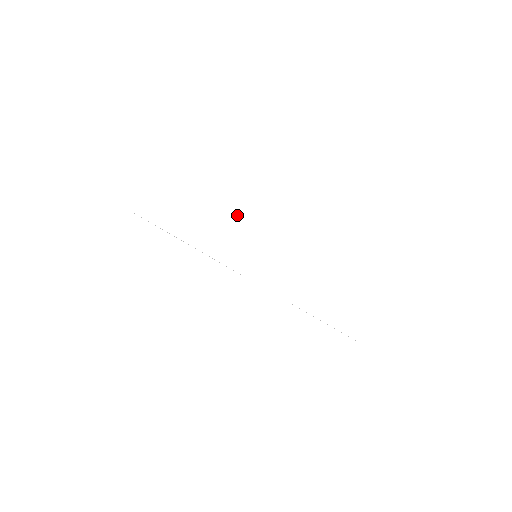
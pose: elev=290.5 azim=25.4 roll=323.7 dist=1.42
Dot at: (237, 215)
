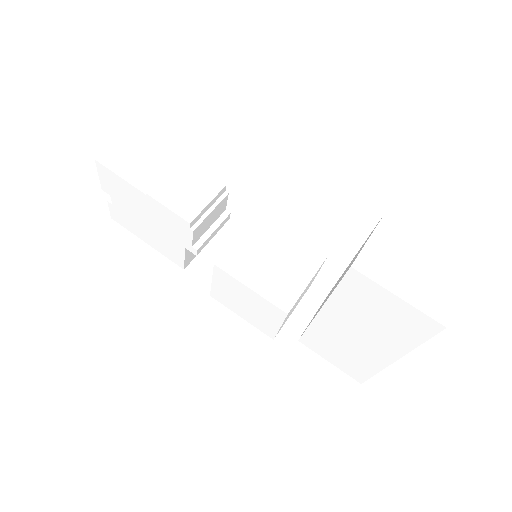
Dot at: (193, 164)
